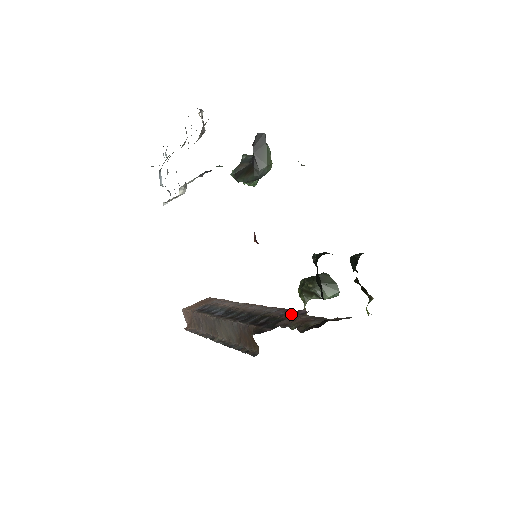
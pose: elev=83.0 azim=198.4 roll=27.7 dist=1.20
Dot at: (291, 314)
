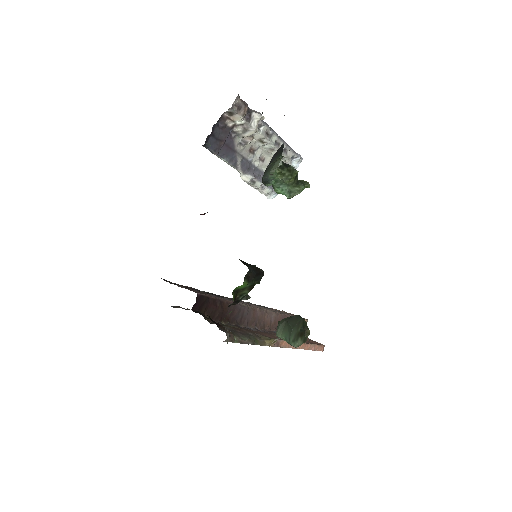
Dot at: (197, 291)
